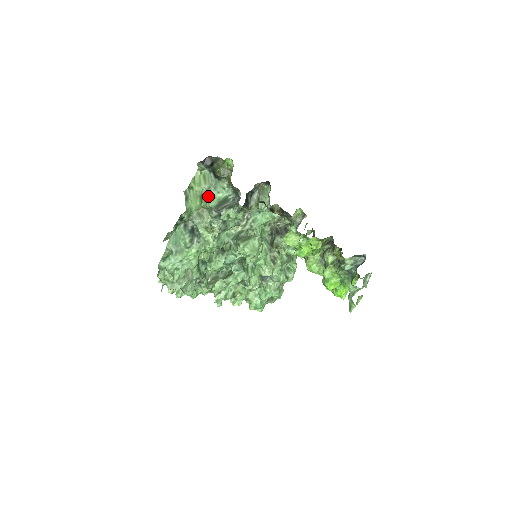
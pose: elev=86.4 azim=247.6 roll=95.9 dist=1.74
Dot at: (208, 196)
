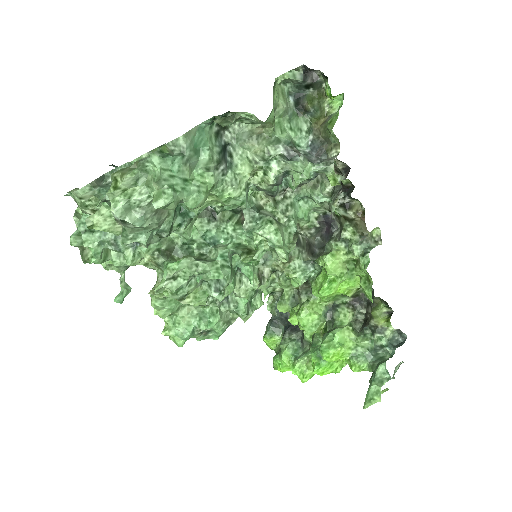
Dot at: (276, 121)
